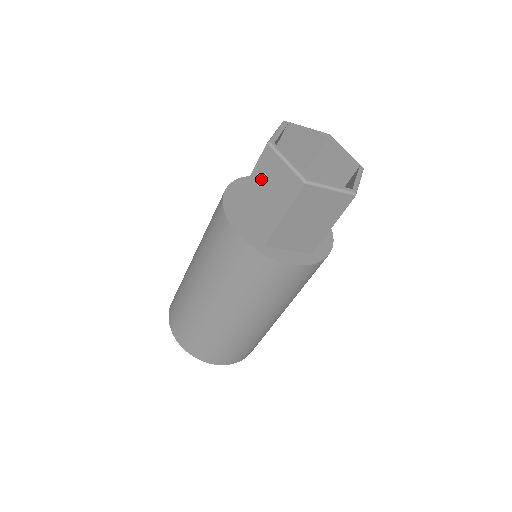
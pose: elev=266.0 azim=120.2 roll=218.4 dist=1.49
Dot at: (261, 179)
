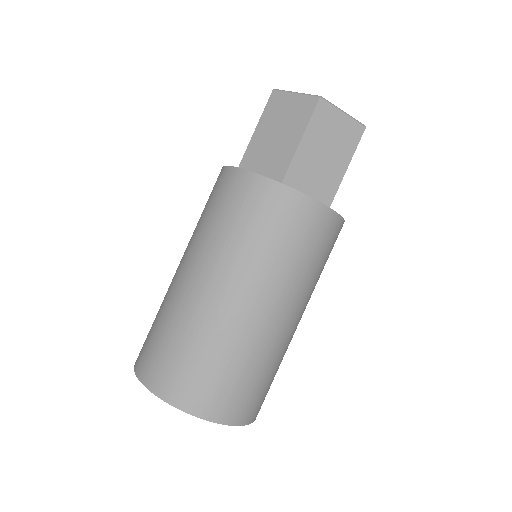
Dot at: (269, 123)
